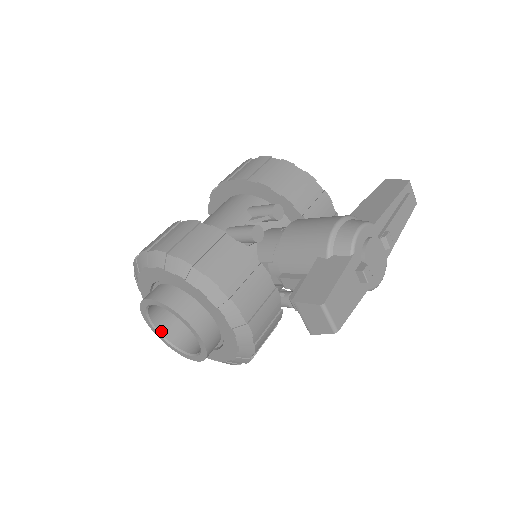
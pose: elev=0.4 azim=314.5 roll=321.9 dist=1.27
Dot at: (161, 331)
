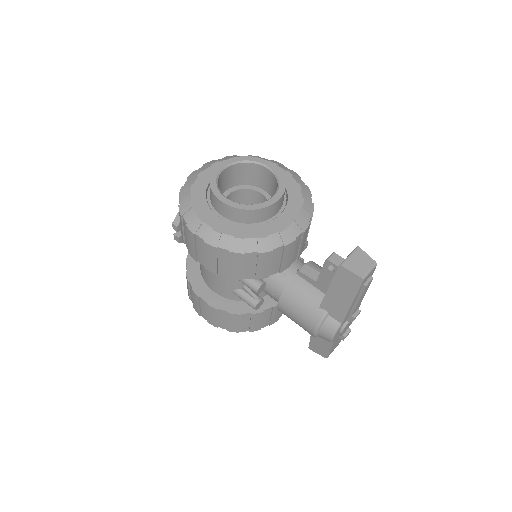
Dot at: occluded
